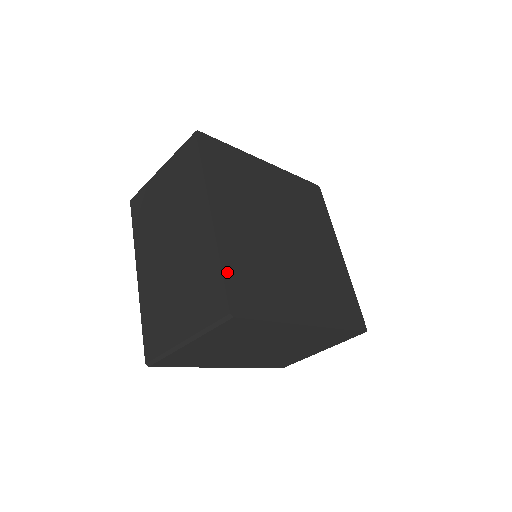
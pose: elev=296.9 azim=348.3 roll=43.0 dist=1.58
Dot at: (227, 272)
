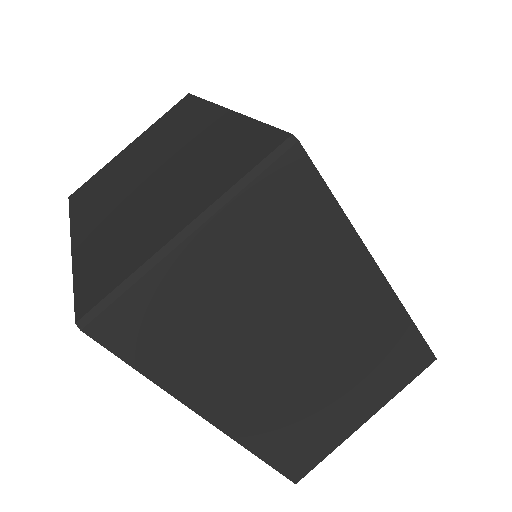
Dot at: occluded
